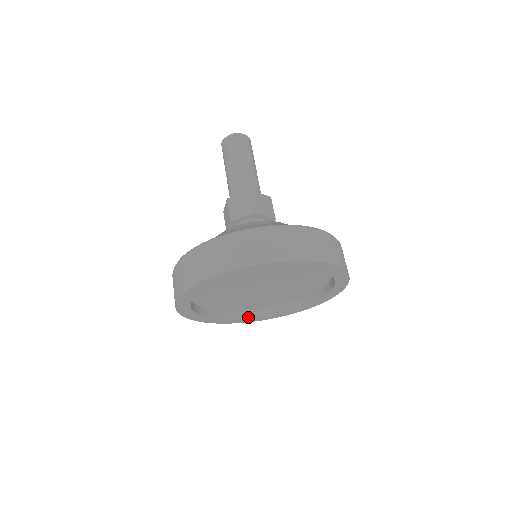
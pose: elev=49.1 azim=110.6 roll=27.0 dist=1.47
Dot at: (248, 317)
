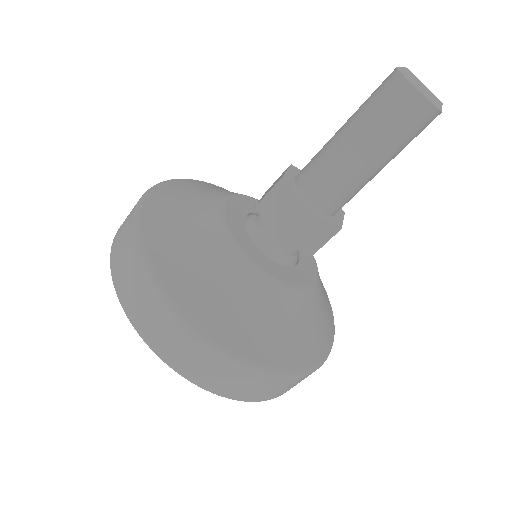
Dot at: occluded
